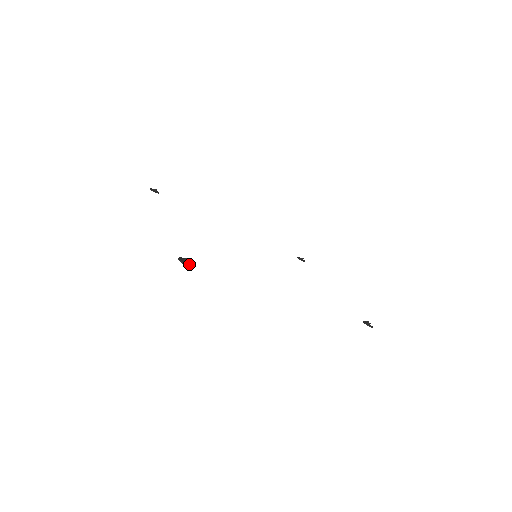
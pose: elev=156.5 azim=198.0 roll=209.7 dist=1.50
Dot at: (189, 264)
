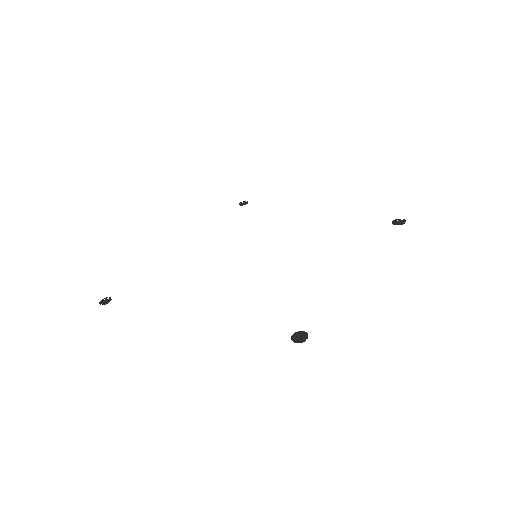
Dot at: (107, 302)
